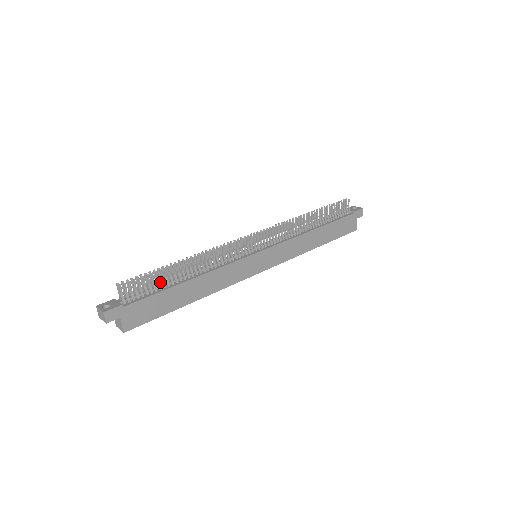
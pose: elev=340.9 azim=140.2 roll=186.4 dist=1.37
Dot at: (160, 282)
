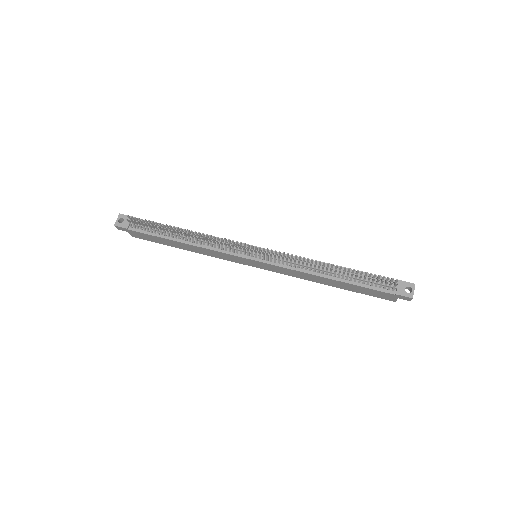
Dot at: occluded
